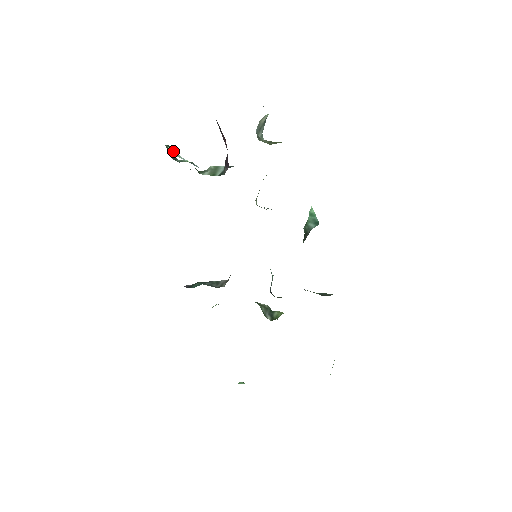
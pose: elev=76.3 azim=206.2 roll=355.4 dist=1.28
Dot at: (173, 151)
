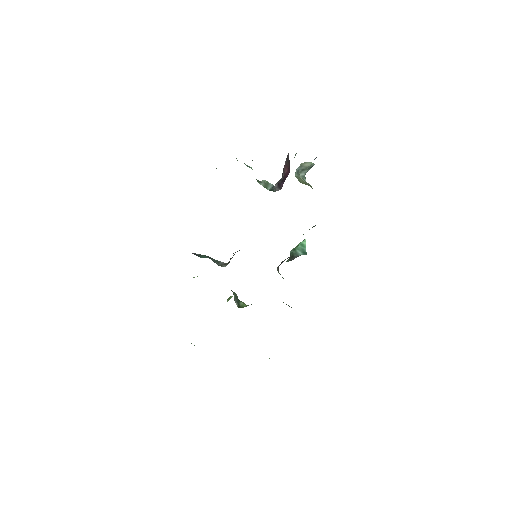
Dot at: occluded
